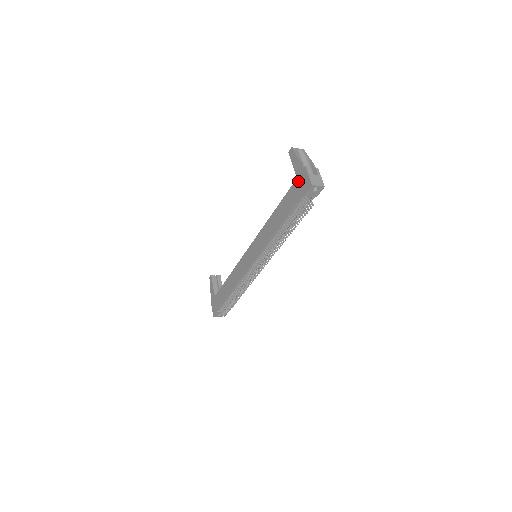
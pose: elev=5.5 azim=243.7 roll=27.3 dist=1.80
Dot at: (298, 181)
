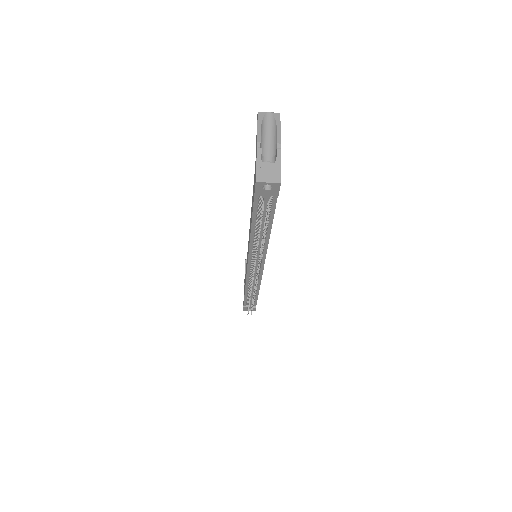
Dot at: occluded
